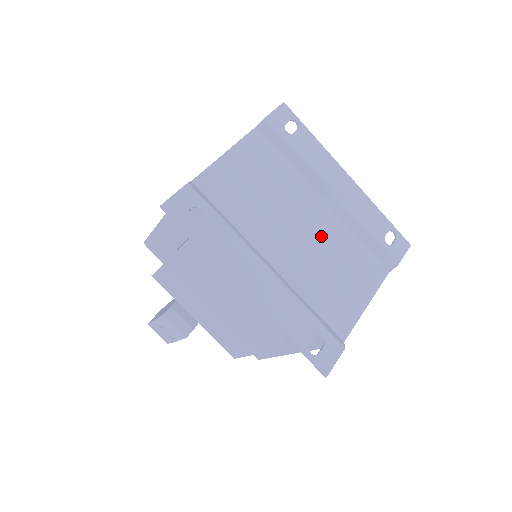
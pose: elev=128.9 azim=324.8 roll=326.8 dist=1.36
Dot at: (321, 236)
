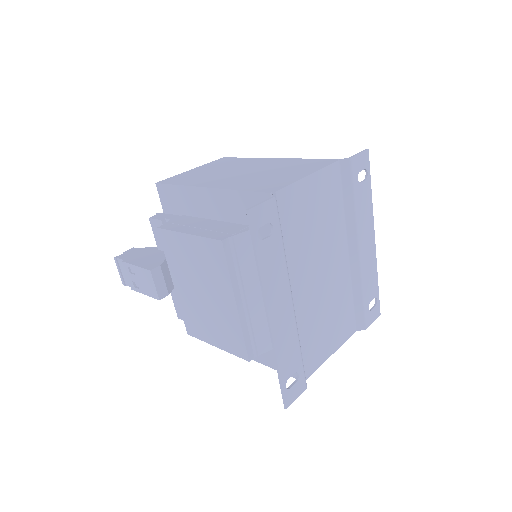
Dot at: (333, 283)
